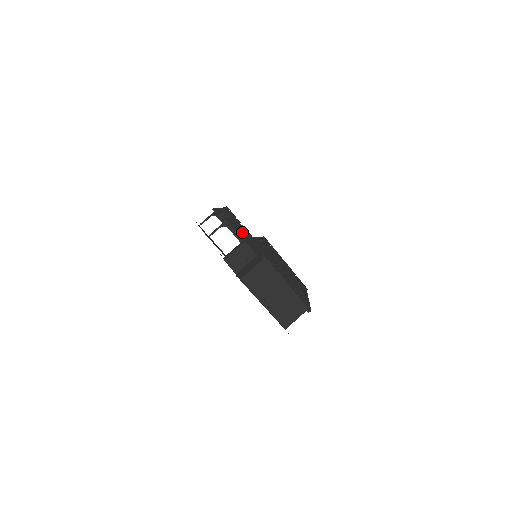
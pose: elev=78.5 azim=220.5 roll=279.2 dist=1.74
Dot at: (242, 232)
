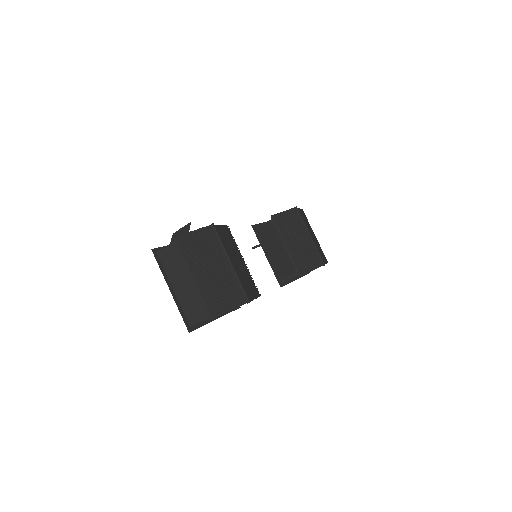
Dot at: (295, 237)
